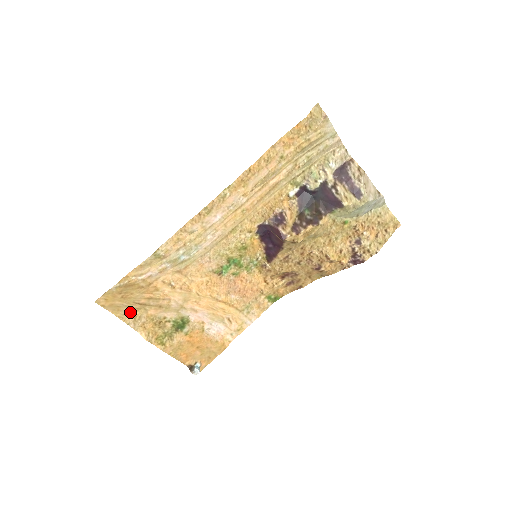
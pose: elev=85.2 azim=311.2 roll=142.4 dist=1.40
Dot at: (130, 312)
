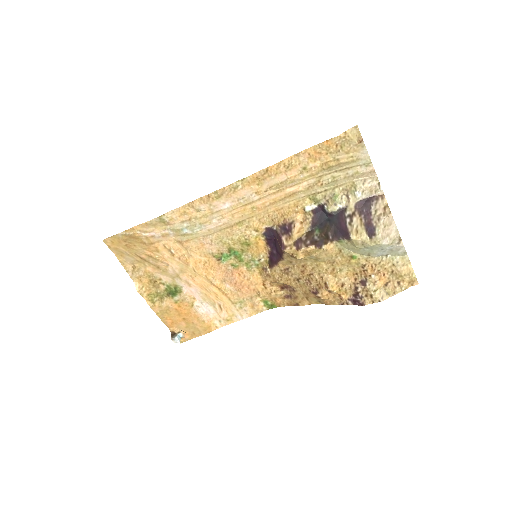
Dot at: (131, 261)
